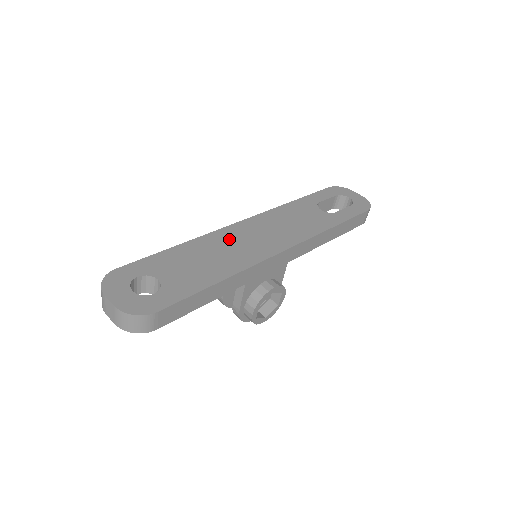
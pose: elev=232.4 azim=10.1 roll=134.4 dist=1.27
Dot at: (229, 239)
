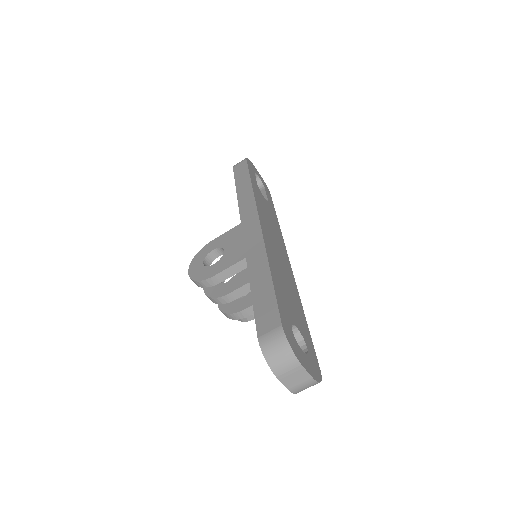
Dot at: (274, 252)
